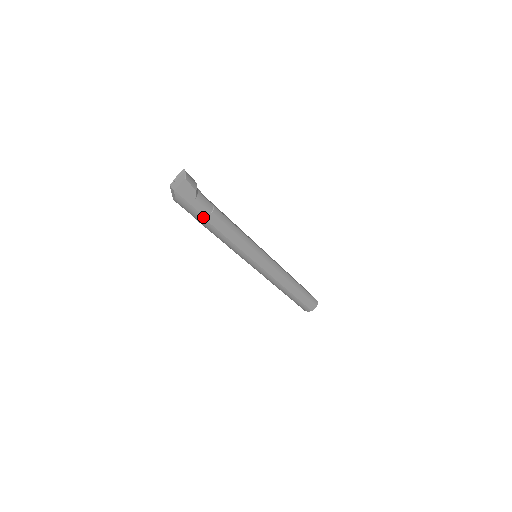
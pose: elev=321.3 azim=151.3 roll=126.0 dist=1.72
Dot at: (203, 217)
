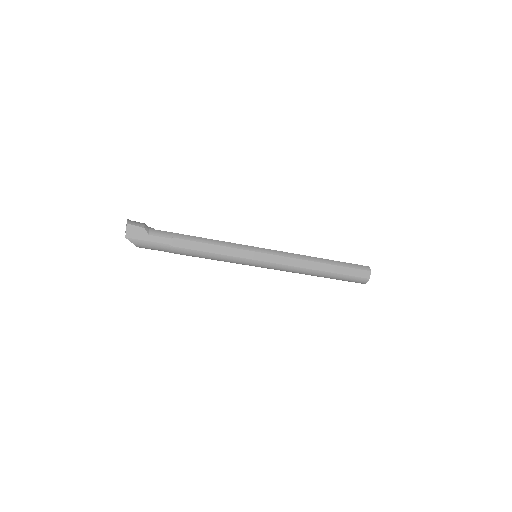
Dot at: (168, 246)
